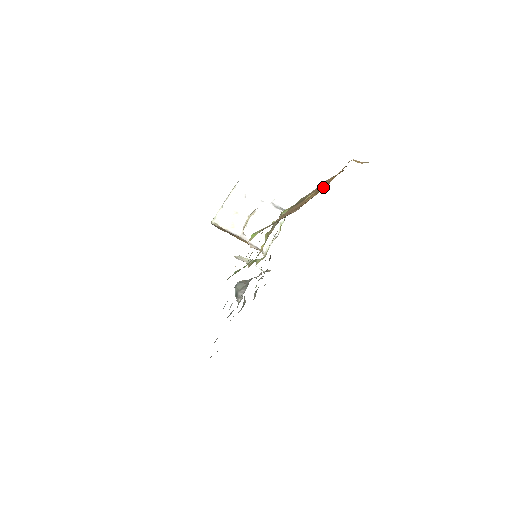
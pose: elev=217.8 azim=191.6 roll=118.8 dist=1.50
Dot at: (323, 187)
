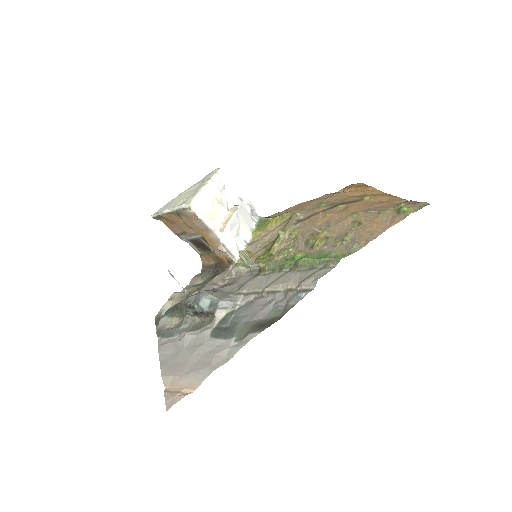
Dot at: (379, 193)
